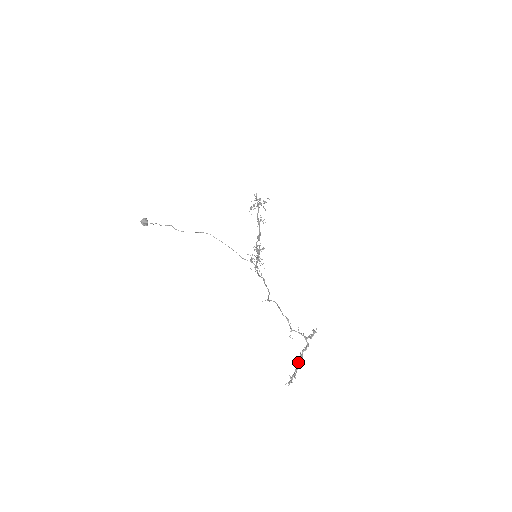
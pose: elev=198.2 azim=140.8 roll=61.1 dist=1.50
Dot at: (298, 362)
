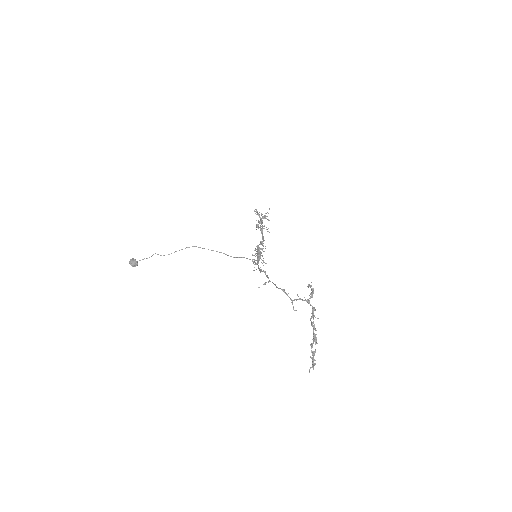
Dot at: (315, 337)
